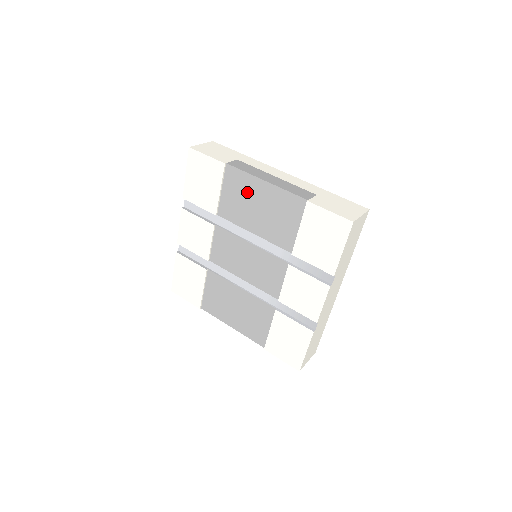
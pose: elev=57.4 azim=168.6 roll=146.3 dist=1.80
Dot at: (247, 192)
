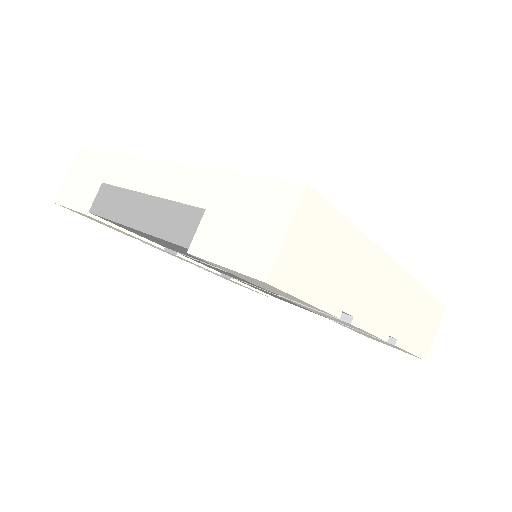
Dot at: occluded
